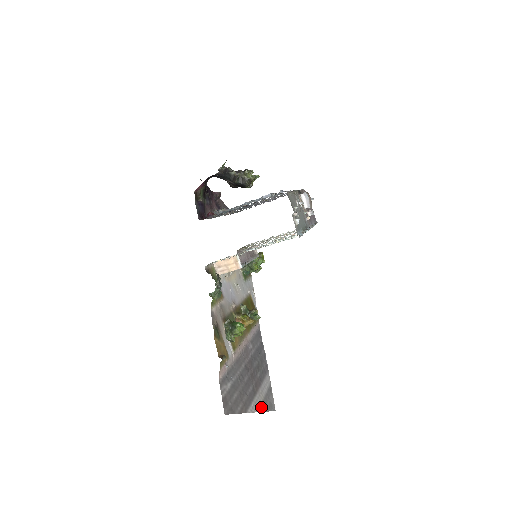
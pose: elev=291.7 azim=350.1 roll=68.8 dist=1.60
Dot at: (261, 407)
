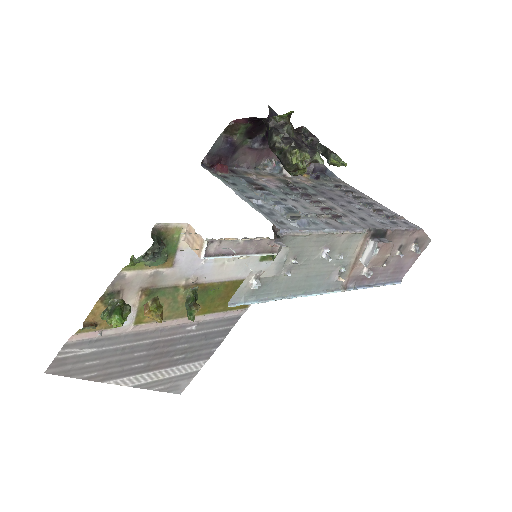
Dot at: (147, 384)
